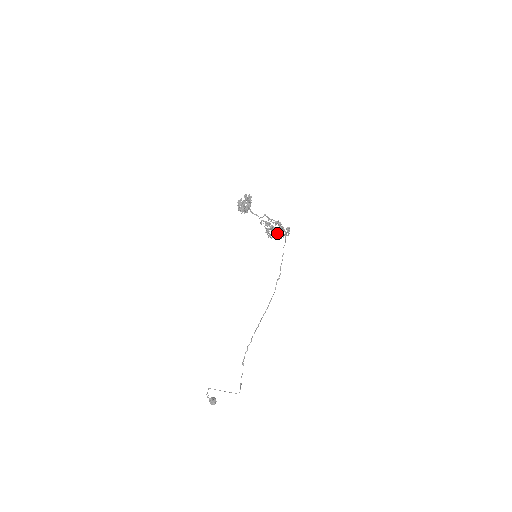
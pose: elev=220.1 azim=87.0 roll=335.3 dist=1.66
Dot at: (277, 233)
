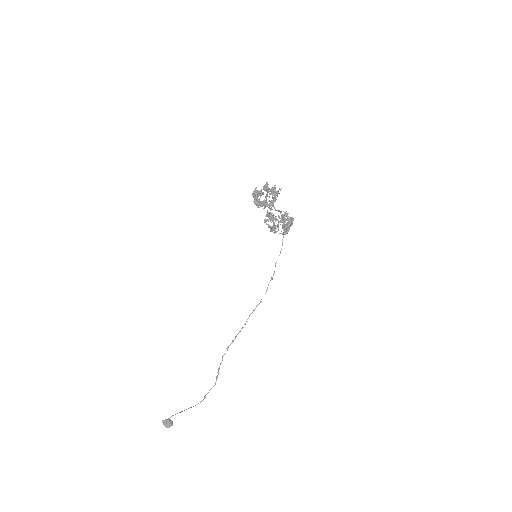
Dot at: (288, 229)
